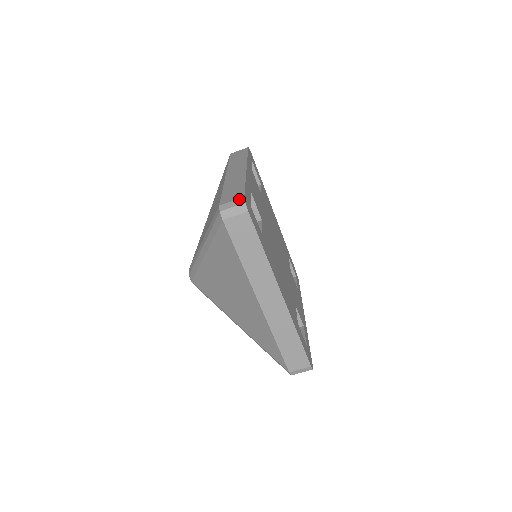
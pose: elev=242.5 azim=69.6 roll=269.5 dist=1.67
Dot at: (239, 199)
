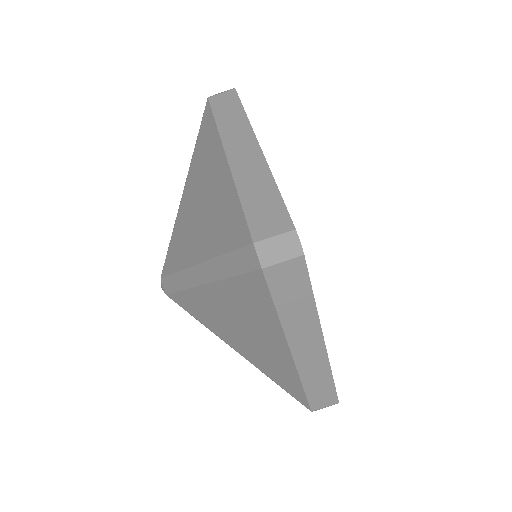
Dot at: occluded
